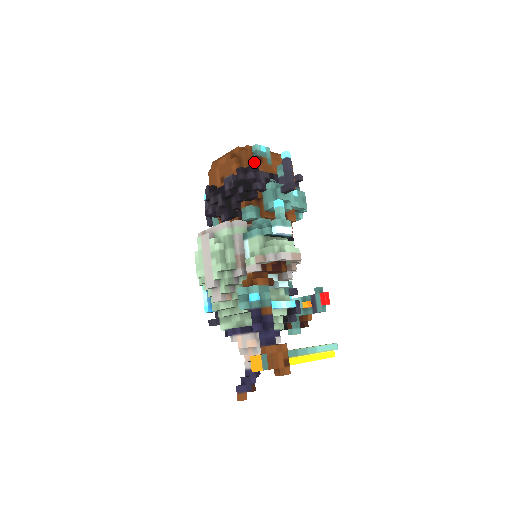
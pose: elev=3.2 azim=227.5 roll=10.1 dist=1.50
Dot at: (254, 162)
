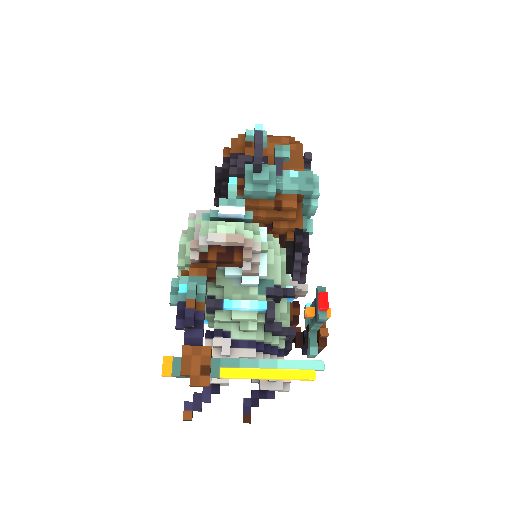
Dot at: occluded
